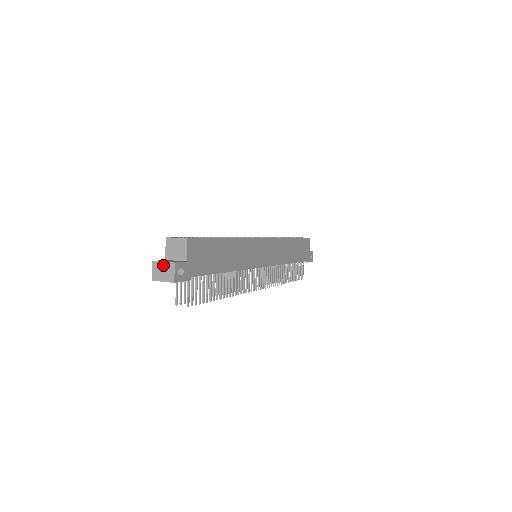
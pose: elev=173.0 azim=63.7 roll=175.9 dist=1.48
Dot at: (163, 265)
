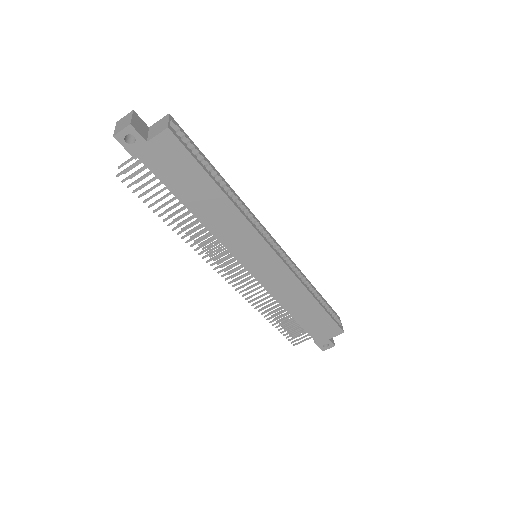
Dot at: (129, 118)
